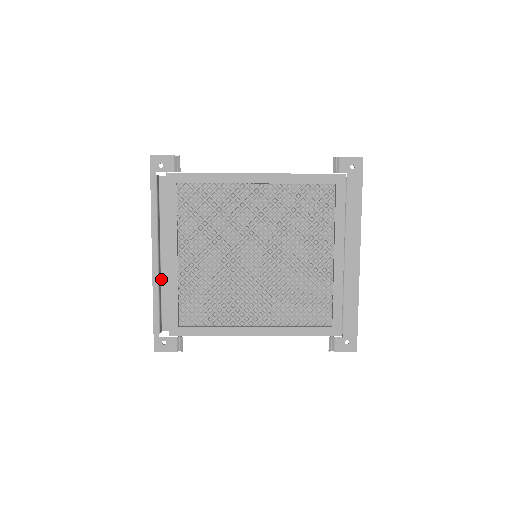
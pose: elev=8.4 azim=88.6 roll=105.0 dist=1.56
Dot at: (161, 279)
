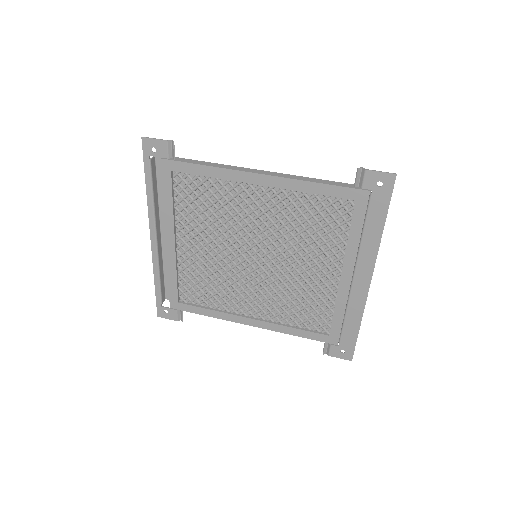
Dot at: (163, 256)
